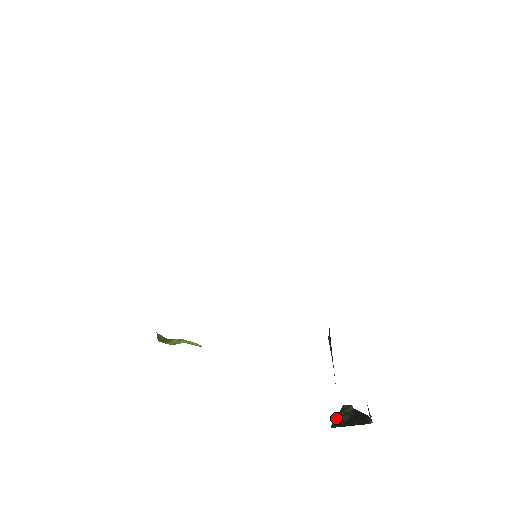
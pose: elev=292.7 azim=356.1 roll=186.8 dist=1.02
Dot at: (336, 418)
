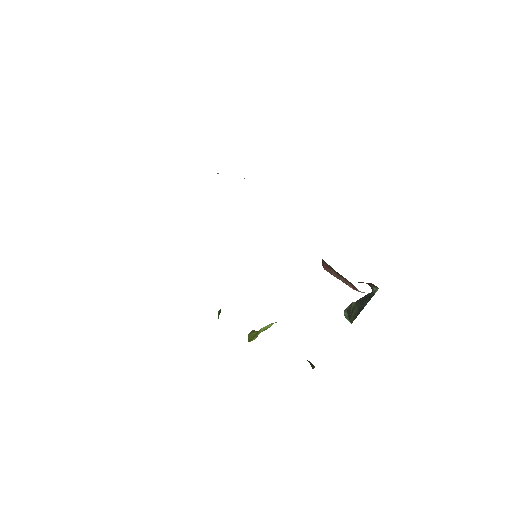
Dot at: (350, 316)
